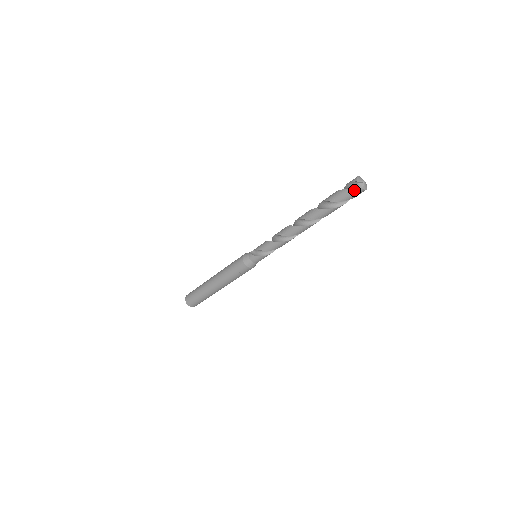
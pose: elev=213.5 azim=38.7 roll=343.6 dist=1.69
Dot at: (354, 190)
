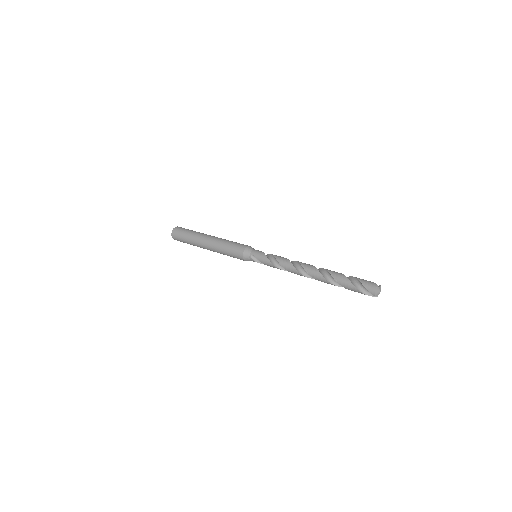
Dot at: occluded
